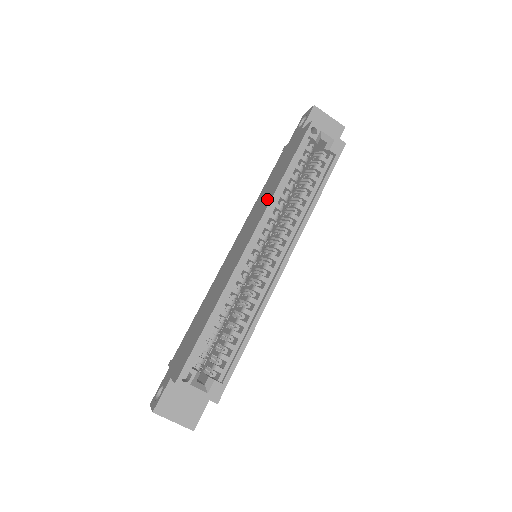
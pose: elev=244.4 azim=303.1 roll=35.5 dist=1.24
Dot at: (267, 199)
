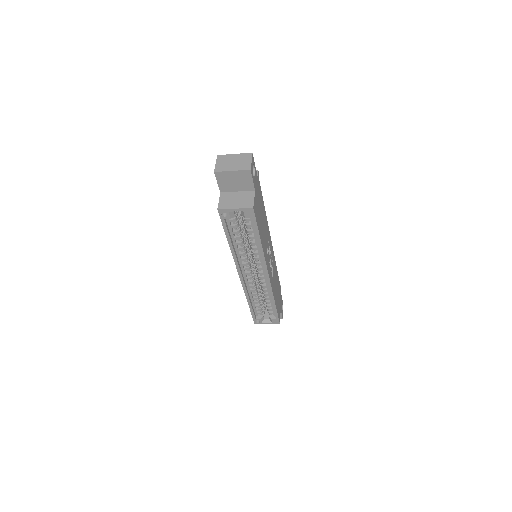
Dot at: occluded
